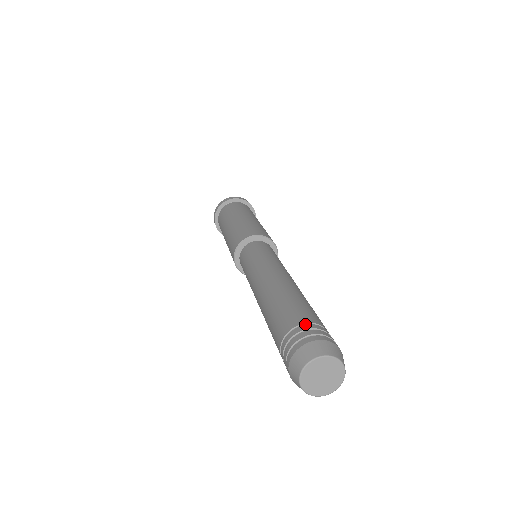
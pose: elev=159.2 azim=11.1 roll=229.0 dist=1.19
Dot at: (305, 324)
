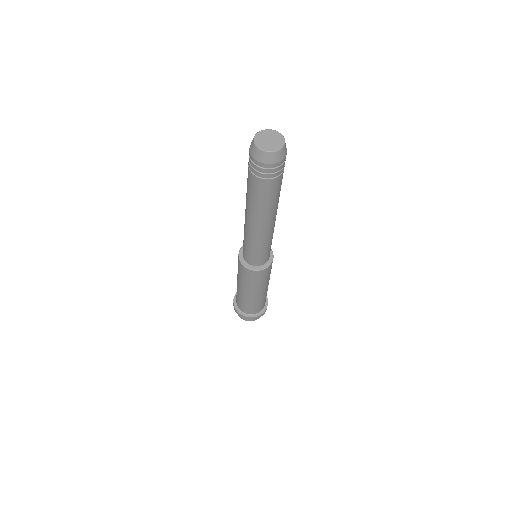
Dot at: occluded
